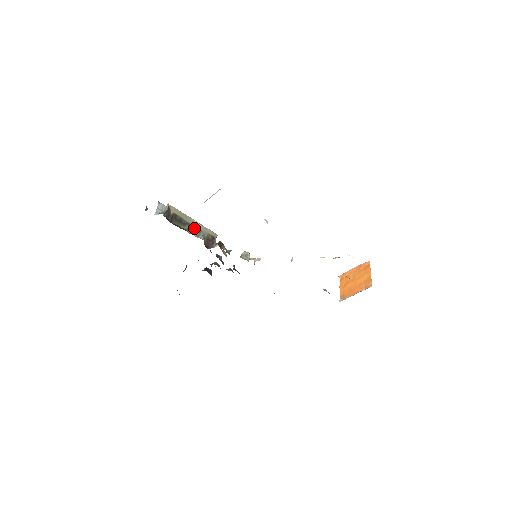
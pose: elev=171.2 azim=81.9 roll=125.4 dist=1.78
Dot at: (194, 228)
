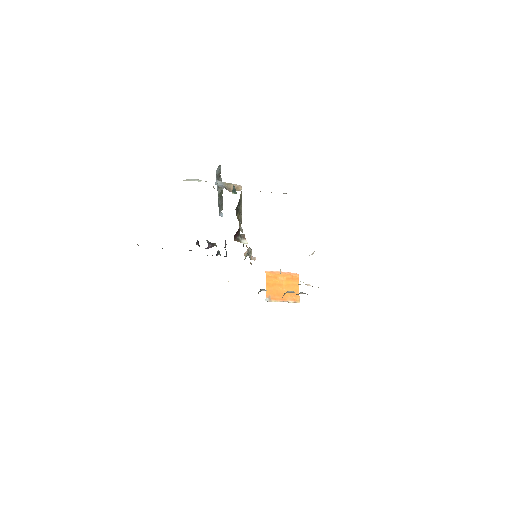
Dot at: occluded
